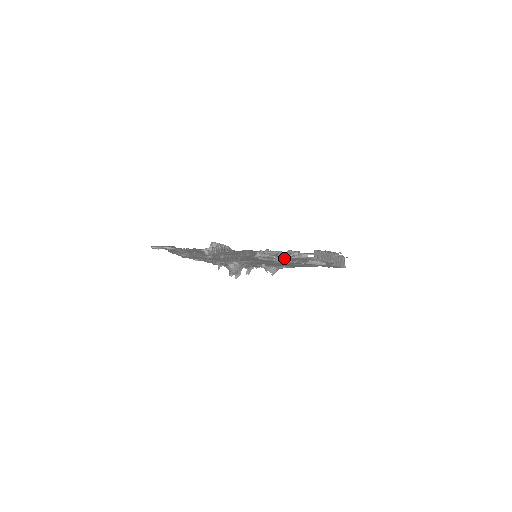
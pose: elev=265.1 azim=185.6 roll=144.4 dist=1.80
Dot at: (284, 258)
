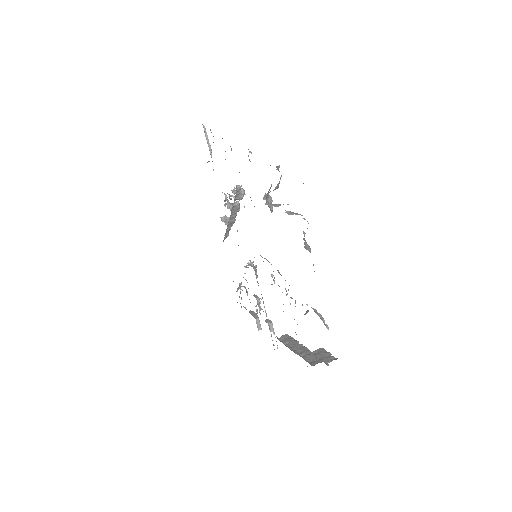
Dot at: occluded
